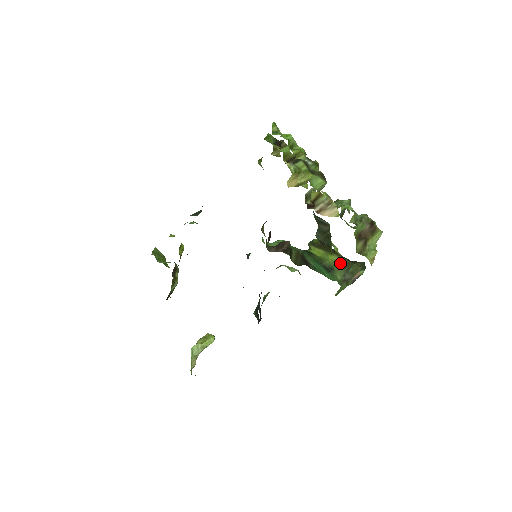
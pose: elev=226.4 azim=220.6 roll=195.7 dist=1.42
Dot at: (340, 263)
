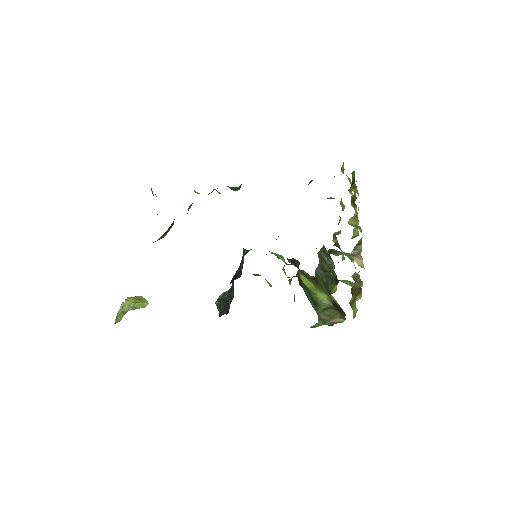
Dot at: (325, 303)
